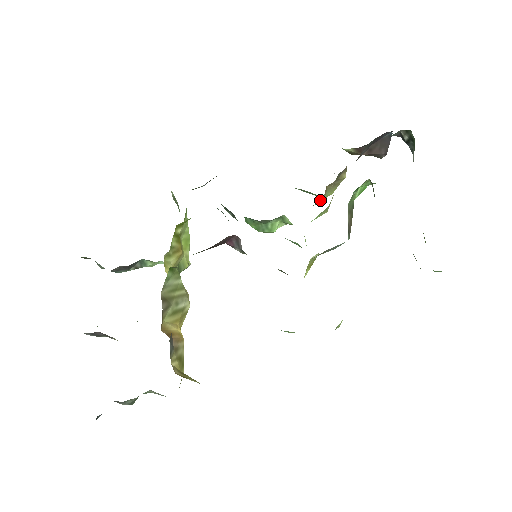
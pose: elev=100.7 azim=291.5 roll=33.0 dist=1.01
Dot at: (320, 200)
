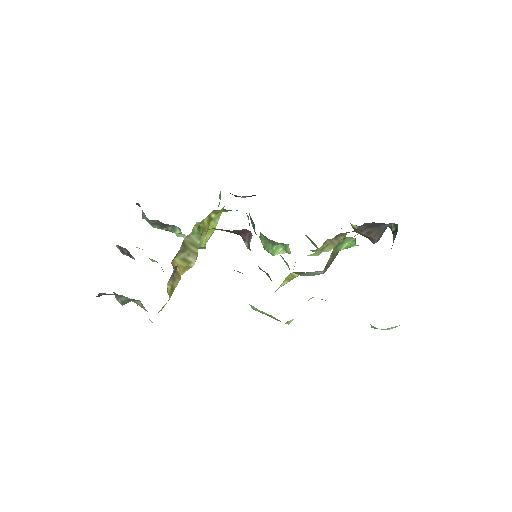
Dot at: (318, 249)
